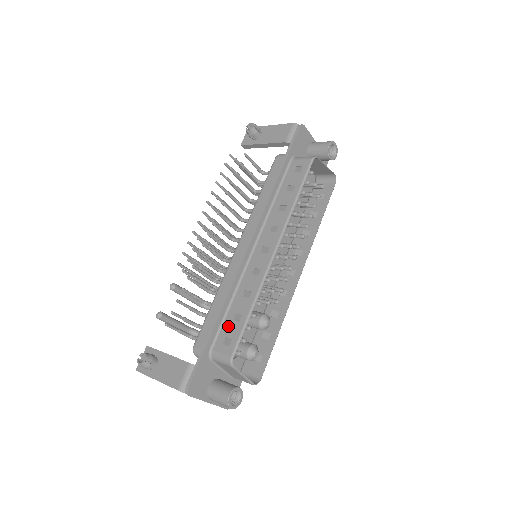
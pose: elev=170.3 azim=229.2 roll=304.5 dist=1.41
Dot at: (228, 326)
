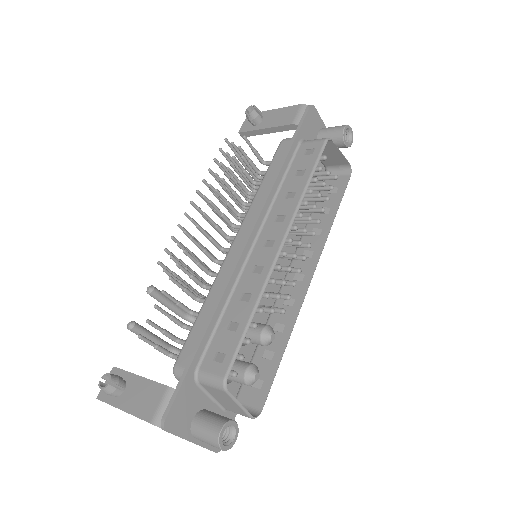
Dot at: (221, 338)
